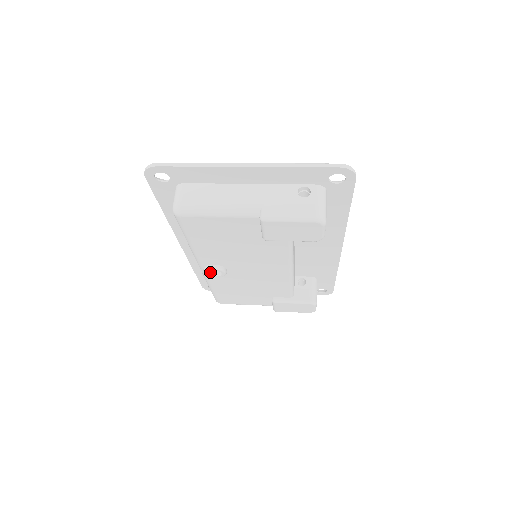
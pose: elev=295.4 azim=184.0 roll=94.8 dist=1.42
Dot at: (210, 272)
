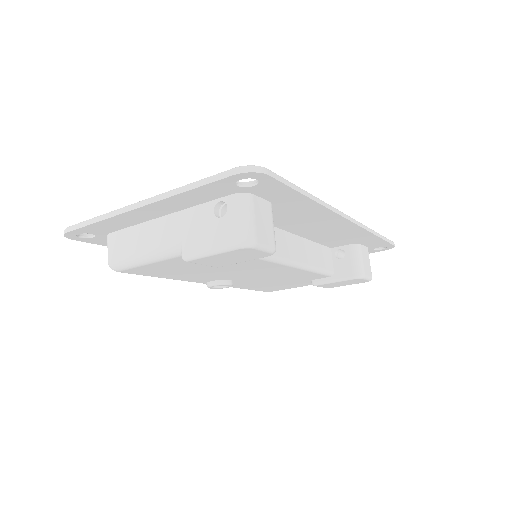
Dot at: occluded
